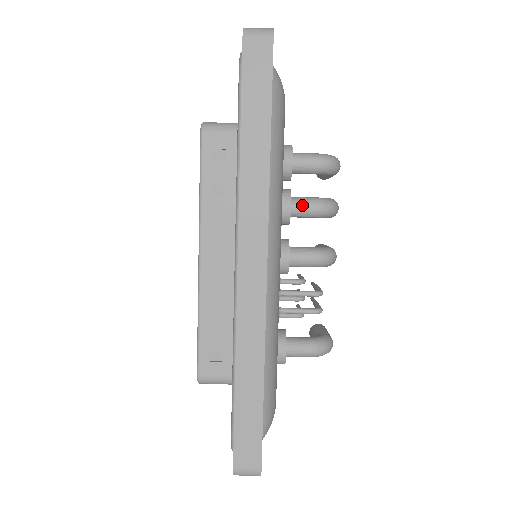
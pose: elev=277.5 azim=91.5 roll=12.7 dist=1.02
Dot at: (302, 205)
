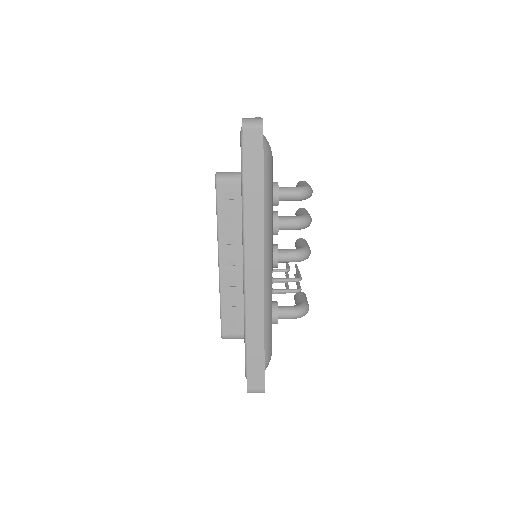
Dot at: (286, 223)
